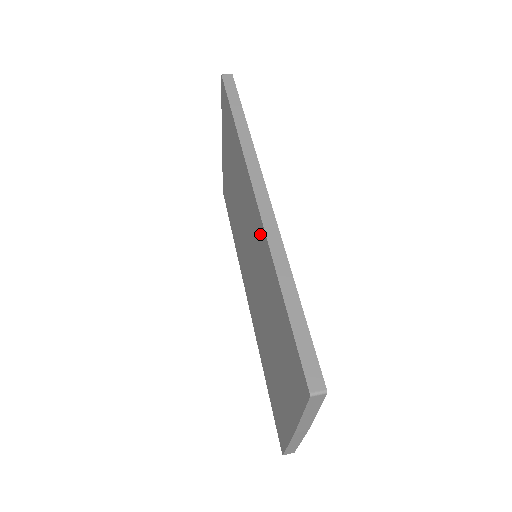
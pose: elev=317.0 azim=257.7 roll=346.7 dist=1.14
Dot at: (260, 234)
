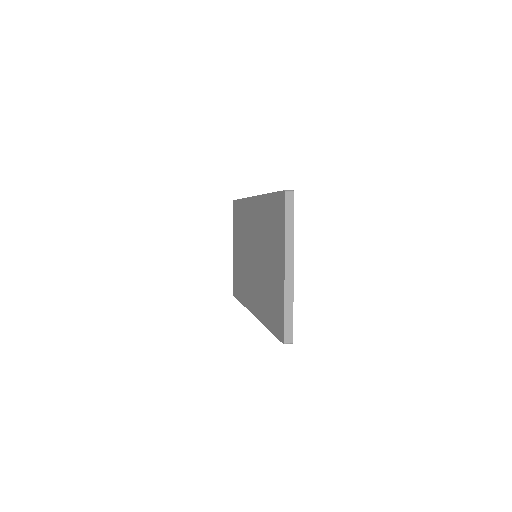
Dot at: (256, 208)
